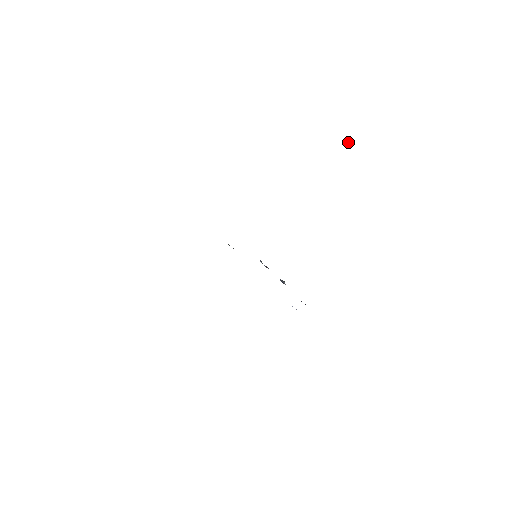
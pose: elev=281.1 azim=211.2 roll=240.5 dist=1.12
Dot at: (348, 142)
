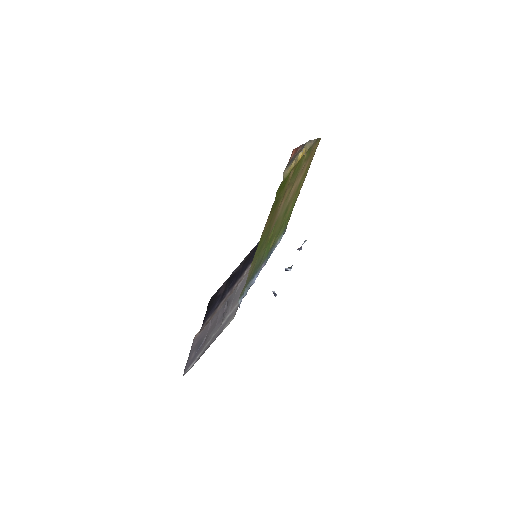
Dot at: occluded
